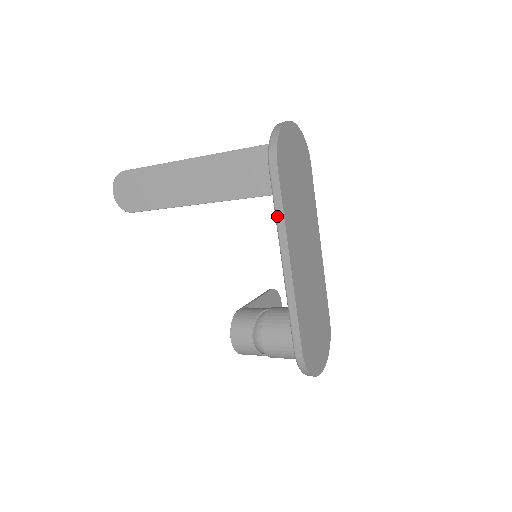
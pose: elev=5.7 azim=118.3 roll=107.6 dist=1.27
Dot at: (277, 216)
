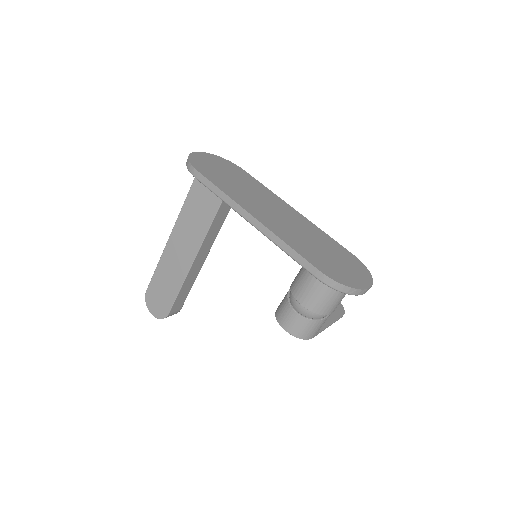
Dot at: (222, 199)
